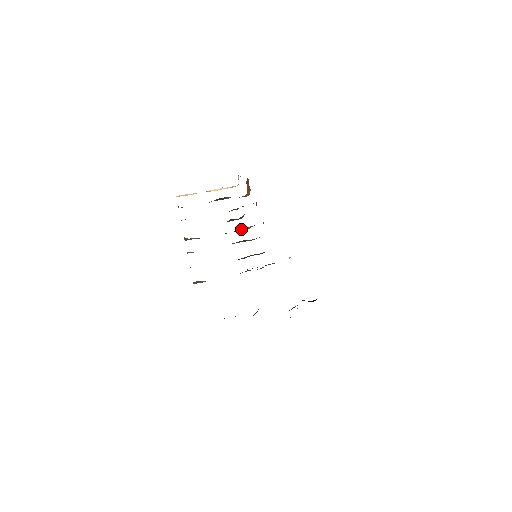
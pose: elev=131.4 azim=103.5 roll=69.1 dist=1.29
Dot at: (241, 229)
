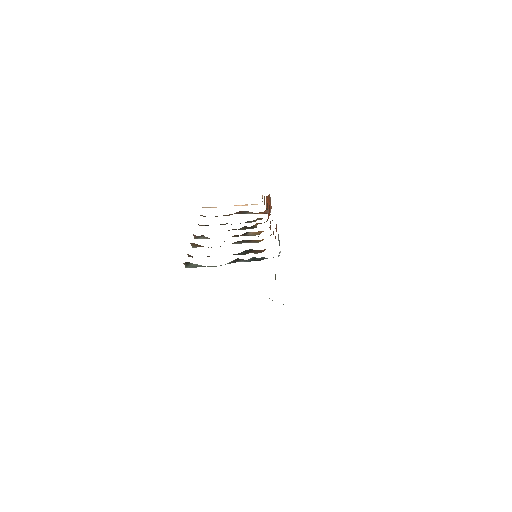
Dot at: (250, 234)
